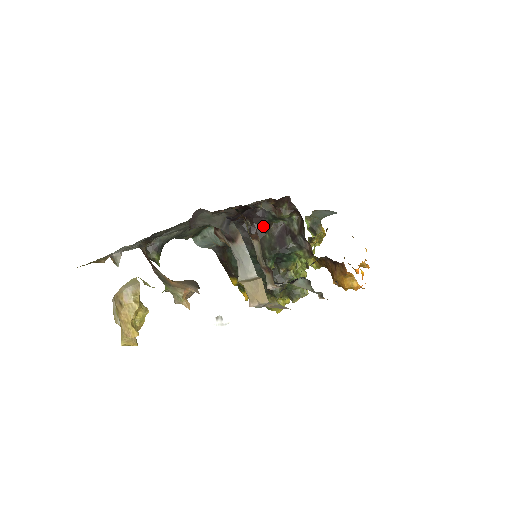
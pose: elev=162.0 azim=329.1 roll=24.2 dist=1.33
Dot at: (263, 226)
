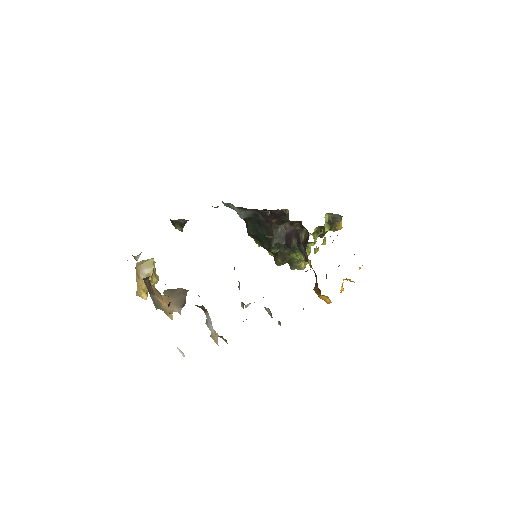
Dot at: (279, 221)
